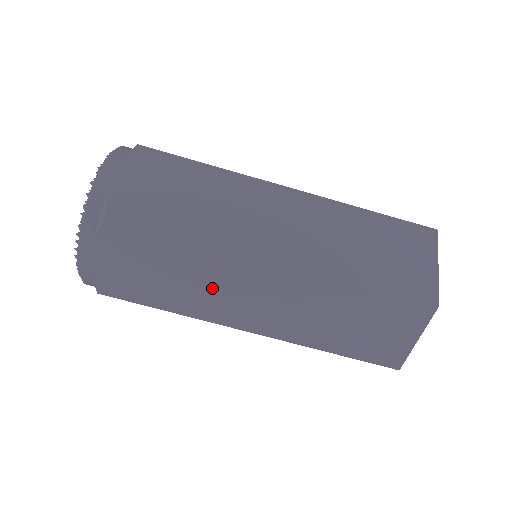
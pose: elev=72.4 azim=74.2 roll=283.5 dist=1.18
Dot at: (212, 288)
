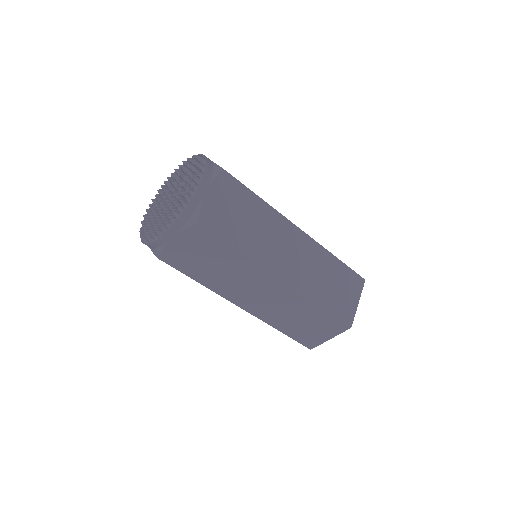
Dot at: occluded
